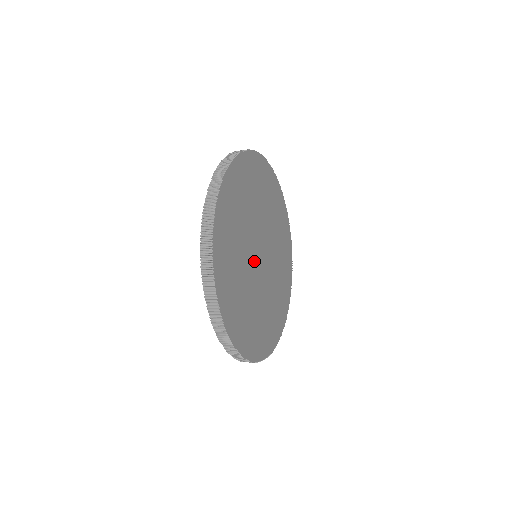
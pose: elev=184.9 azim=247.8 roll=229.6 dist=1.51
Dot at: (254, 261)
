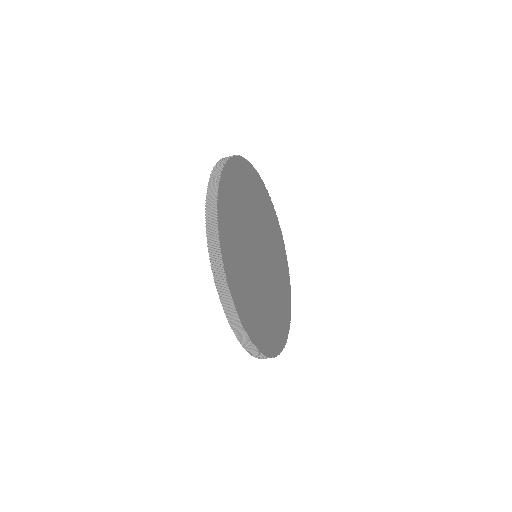
Dot at: (254, 243)
